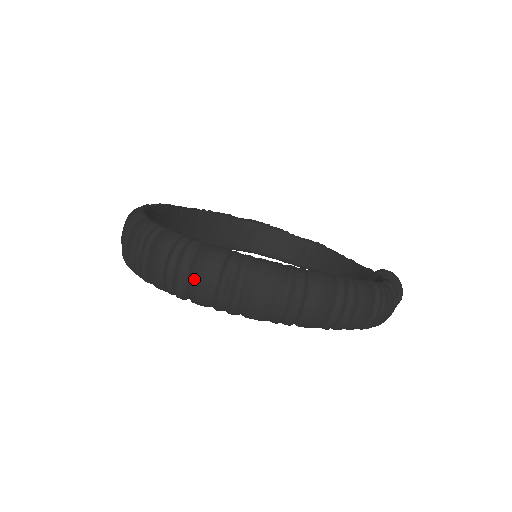
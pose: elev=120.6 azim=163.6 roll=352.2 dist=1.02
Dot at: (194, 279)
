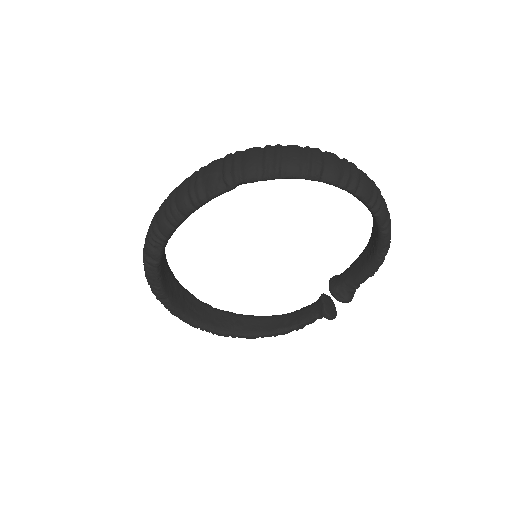
Dot at: (331, 160)
